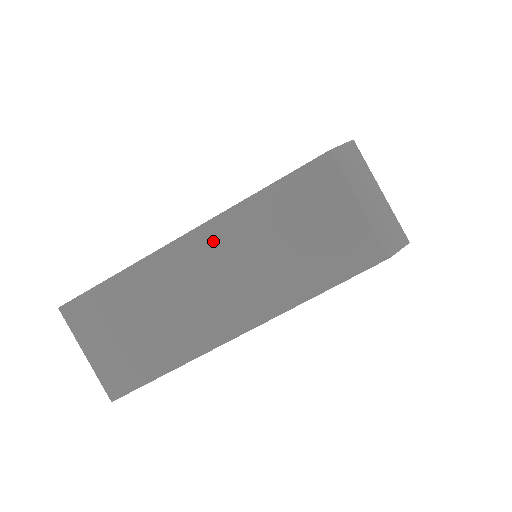
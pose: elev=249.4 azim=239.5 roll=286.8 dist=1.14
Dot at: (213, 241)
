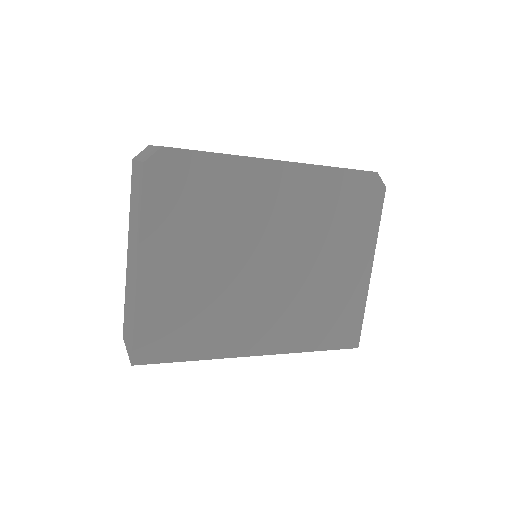
Dot at: (129, 242)
